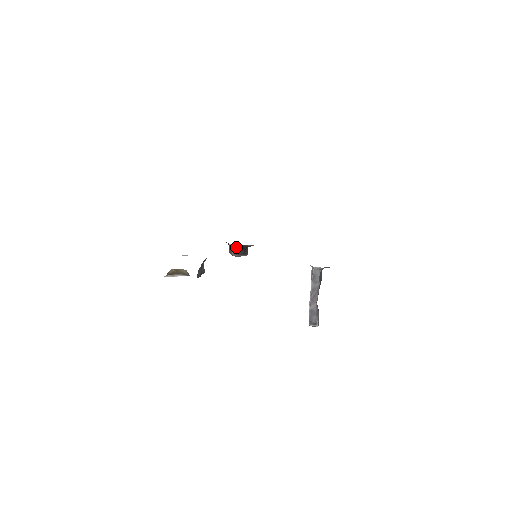
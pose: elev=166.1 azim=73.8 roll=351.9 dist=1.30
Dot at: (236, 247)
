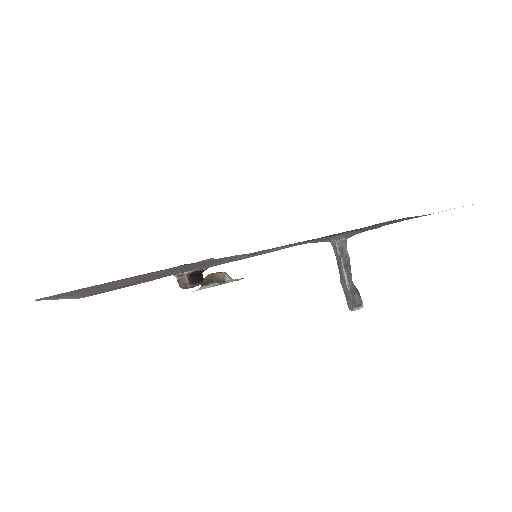
Dot at: (190, 275)
